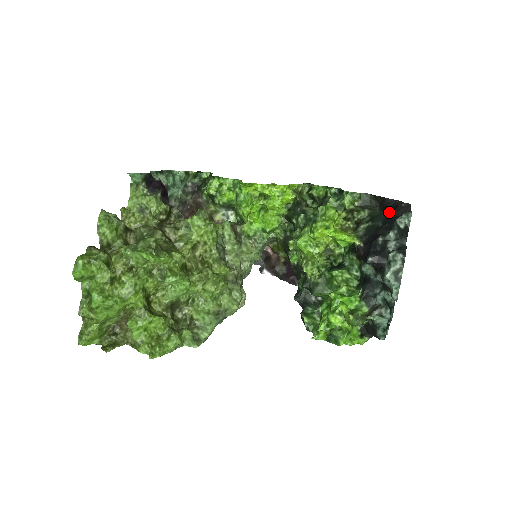
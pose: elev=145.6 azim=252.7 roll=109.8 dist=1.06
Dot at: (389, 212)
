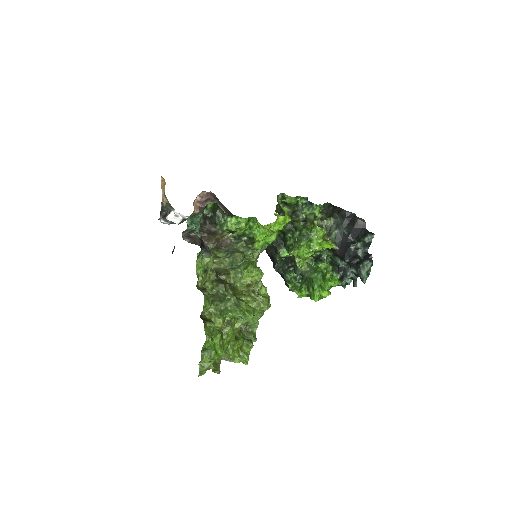
Dot at: (349, 222)
